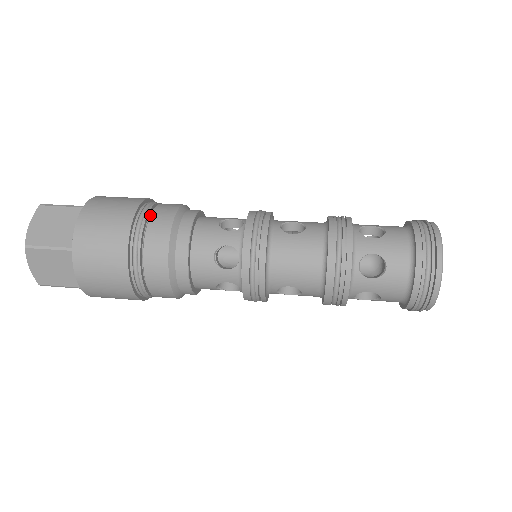
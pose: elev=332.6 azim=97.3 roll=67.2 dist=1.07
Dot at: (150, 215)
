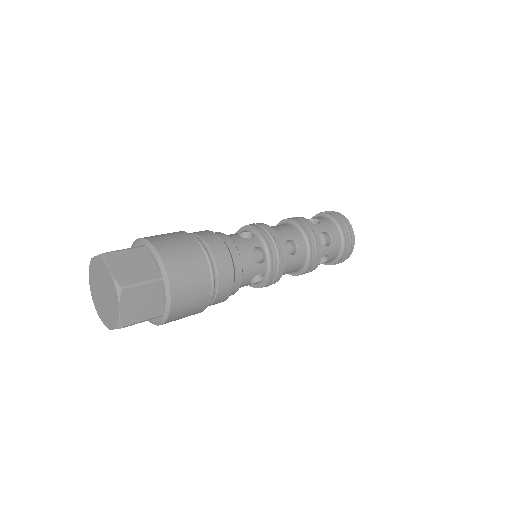
Dot at: occluded
